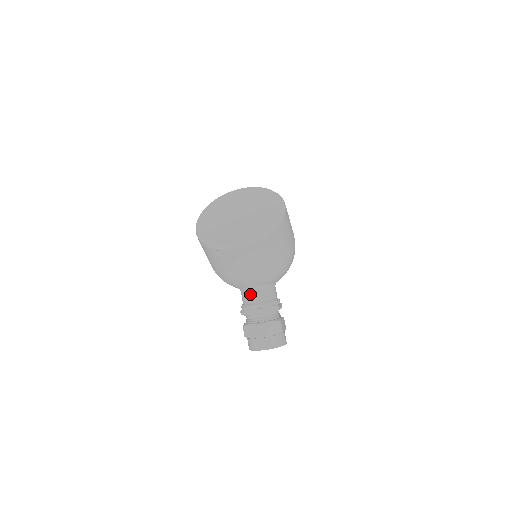
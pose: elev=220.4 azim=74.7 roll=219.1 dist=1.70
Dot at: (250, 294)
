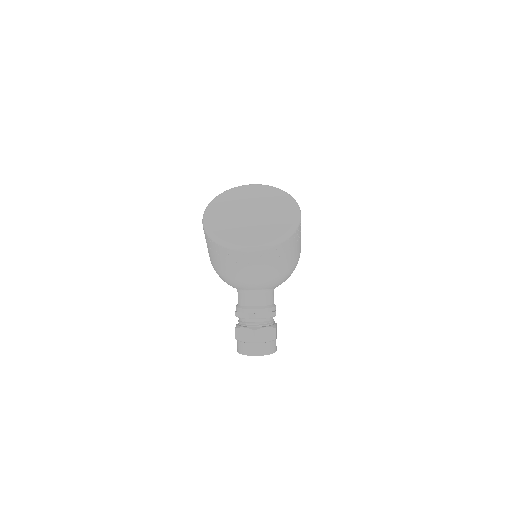
Dot at: (249, 297)
